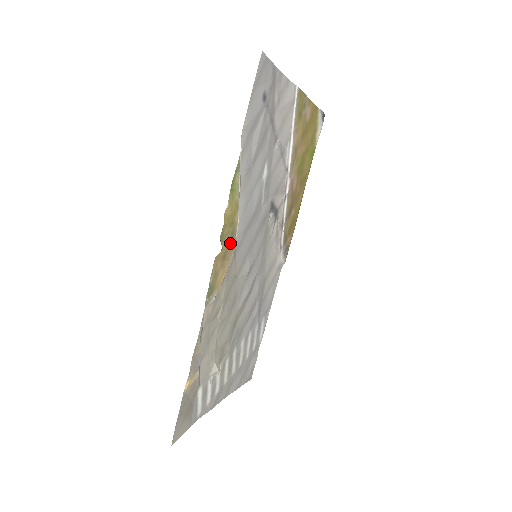
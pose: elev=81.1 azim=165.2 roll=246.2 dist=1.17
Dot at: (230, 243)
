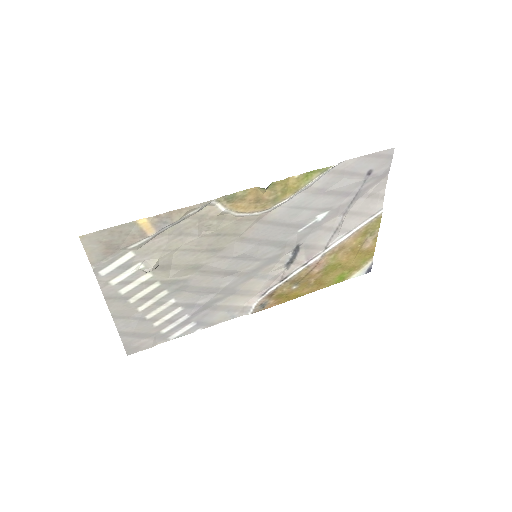
Dot at: (268, 202)
